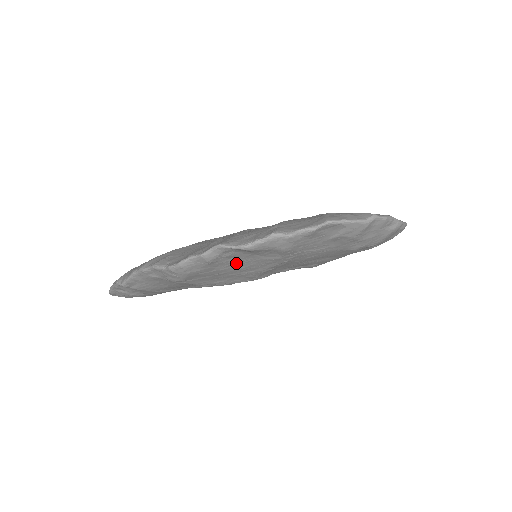
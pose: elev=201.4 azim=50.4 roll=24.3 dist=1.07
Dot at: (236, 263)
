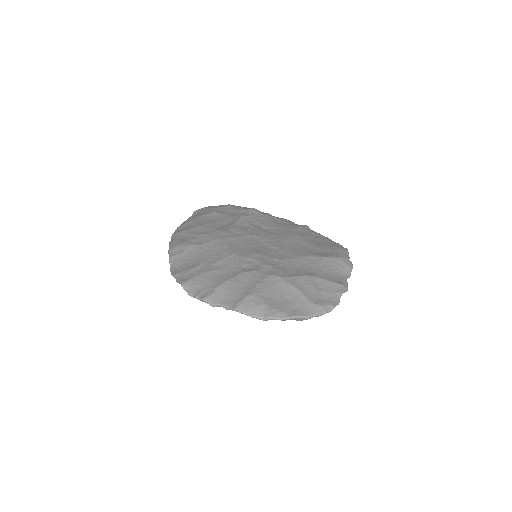
Dot at: occluded
